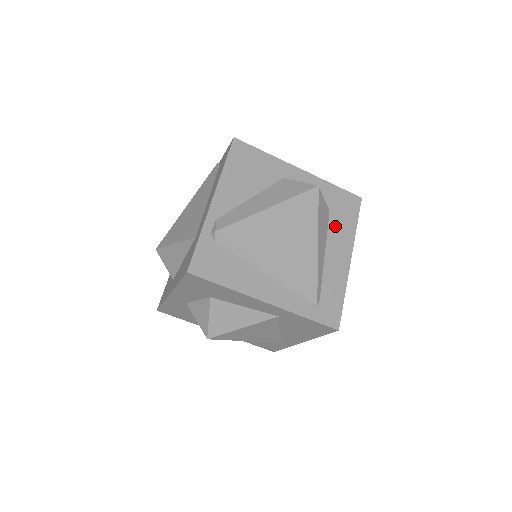
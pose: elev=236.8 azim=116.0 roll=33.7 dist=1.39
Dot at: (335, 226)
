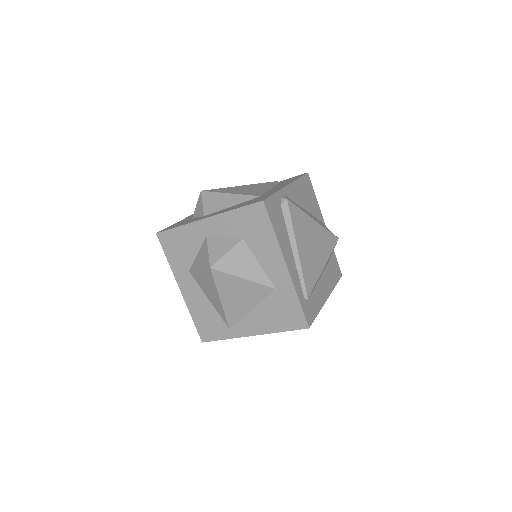
Dot at: (328, 273)
